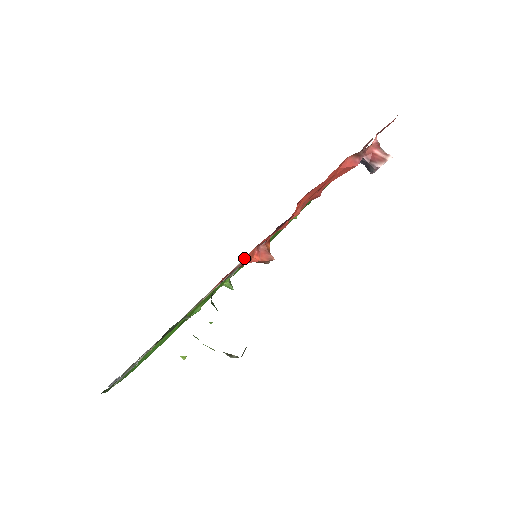
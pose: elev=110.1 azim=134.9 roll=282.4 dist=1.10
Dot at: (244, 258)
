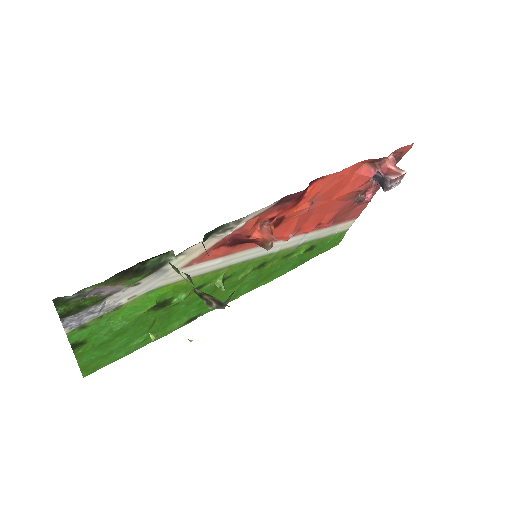
Dot at: (246, 222)
